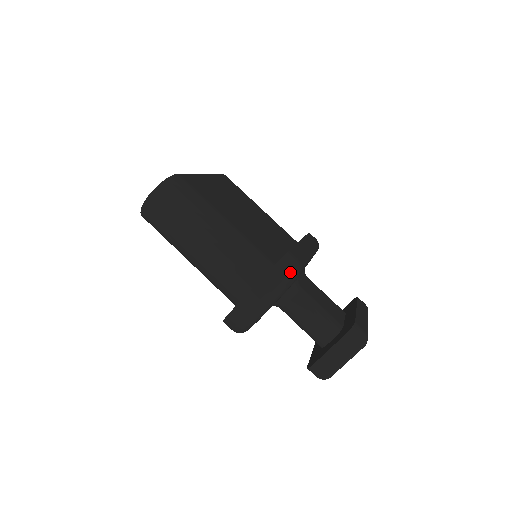
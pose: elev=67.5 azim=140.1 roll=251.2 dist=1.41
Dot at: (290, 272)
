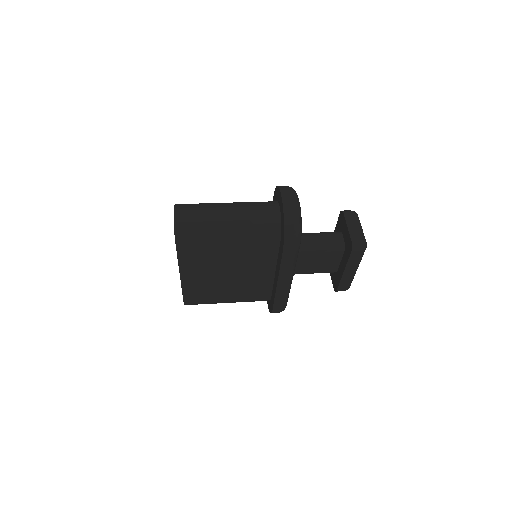
Dot at: occluded
